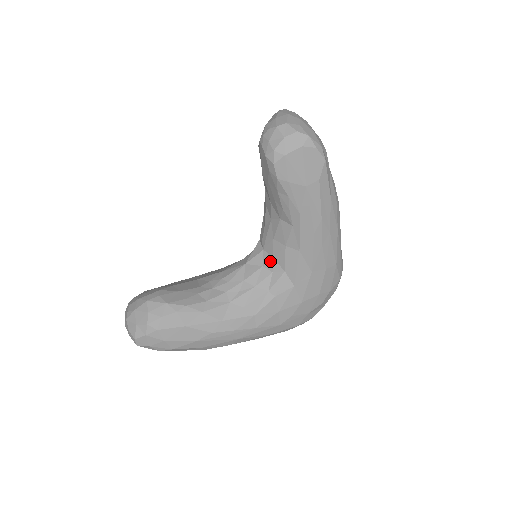
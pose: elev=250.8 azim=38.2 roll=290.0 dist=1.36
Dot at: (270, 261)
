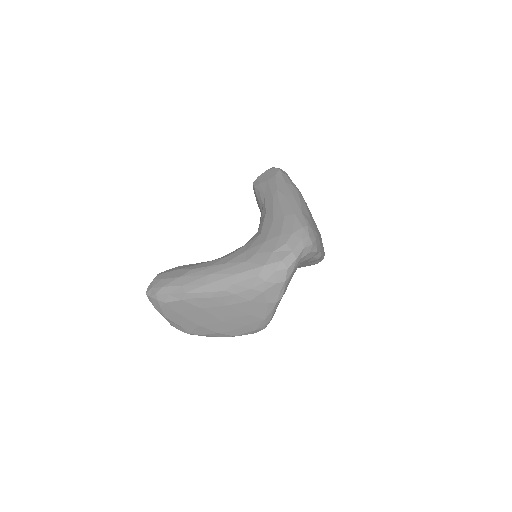
Dot at: occluded
